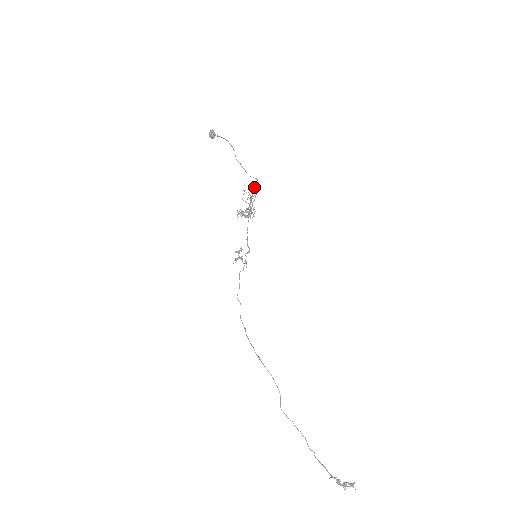
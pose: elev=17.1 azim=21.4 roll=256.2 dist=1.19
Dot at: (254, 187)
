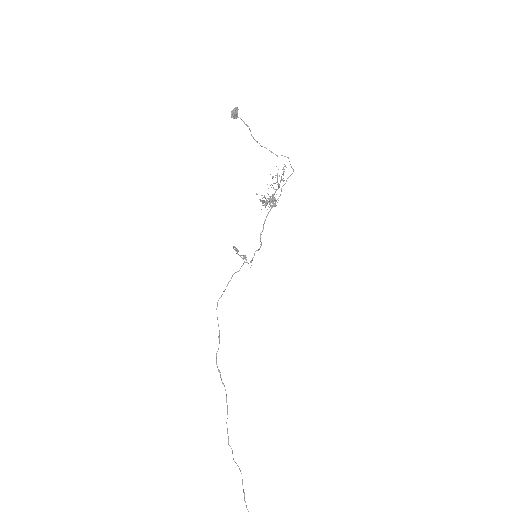
Dot at: (283, 168)
